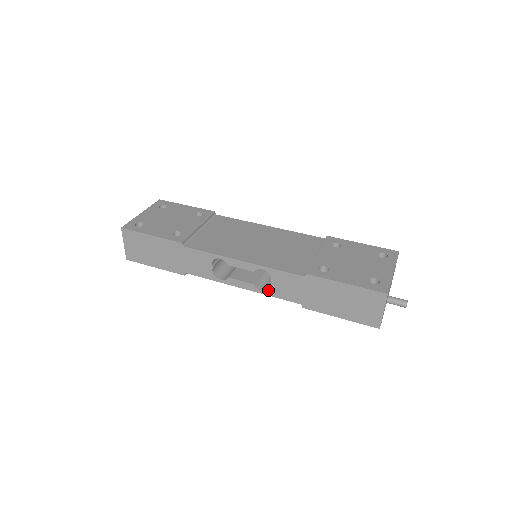
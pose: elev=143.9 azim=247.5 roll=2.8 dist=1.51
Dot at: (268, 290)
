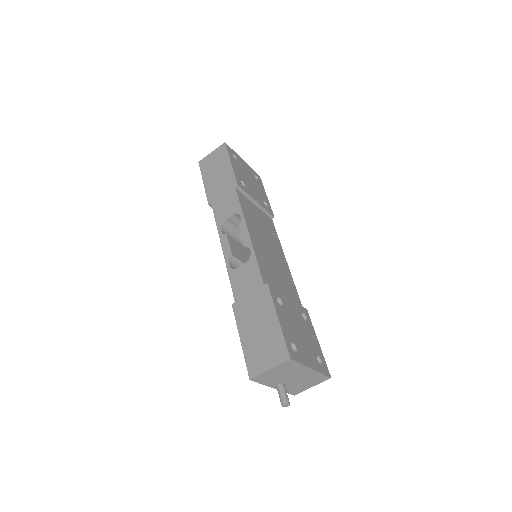
Dot at: occluded
